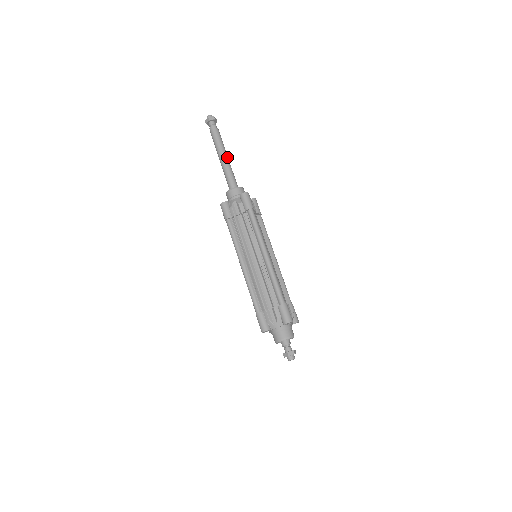
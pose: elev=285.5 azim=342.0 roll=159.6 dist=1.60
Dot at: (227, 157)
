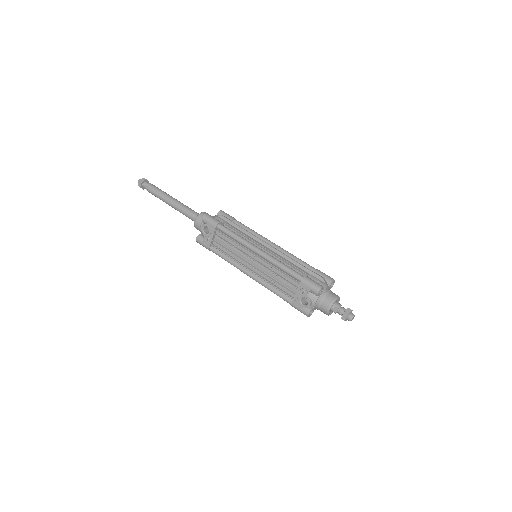
Dot at: occluded
